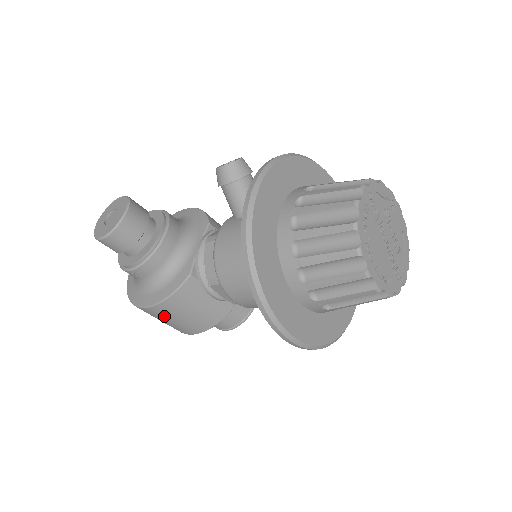
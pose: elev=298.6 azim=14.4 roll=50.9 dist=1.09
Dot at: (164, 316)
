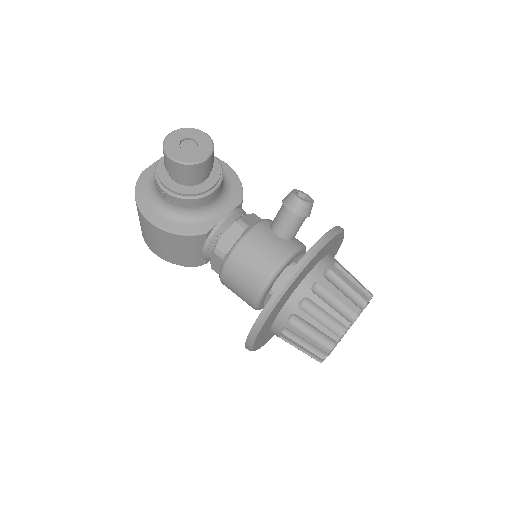
Dot at: (156, 236)
